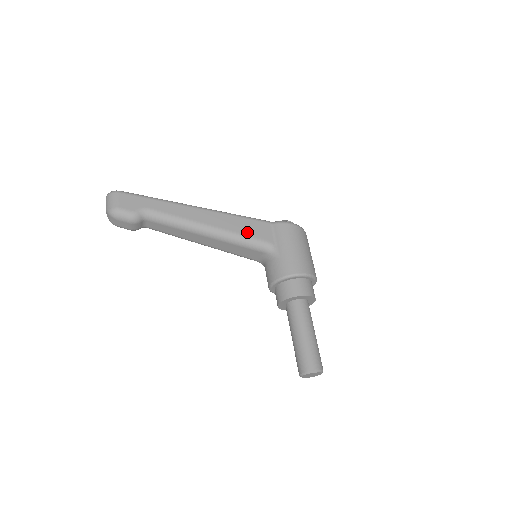
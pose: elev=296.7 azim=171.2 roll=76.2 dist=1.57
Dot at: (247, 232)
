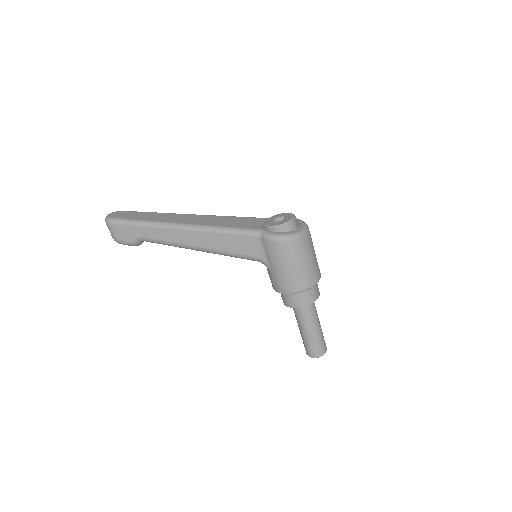
Dot at: (236, 250)
